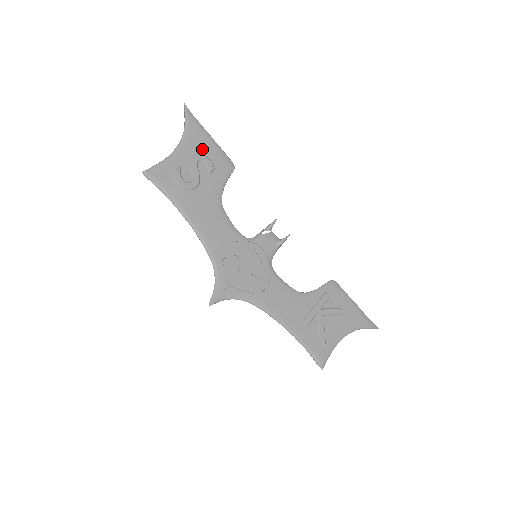
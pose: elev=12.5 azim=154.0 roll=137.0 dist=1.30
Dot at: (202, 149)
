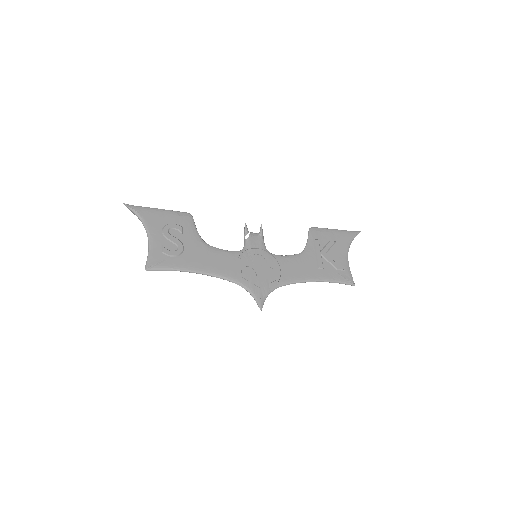
Dot at: (163, 222)
